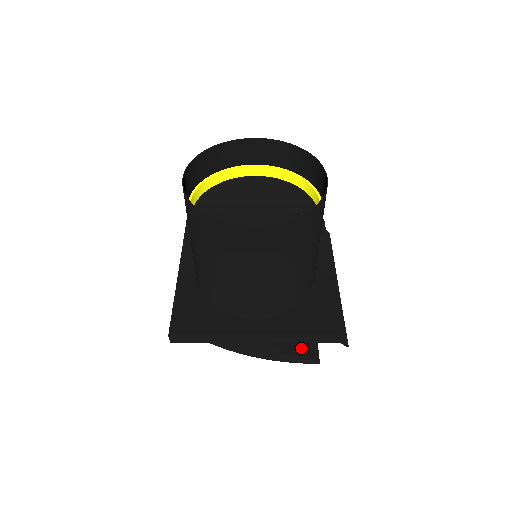
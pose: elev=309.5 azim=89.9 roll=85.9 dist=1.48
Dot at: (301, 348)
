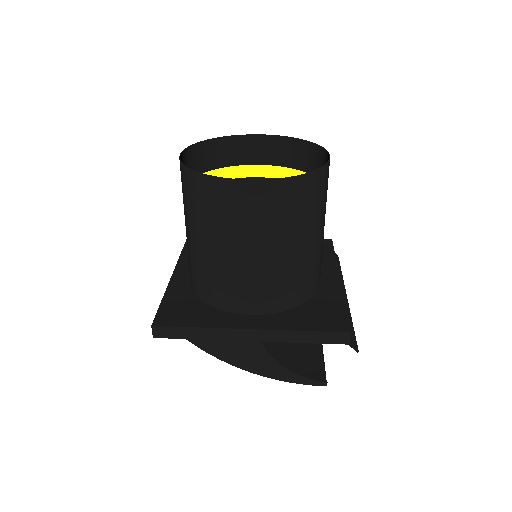
Dot at: (305, 370)
